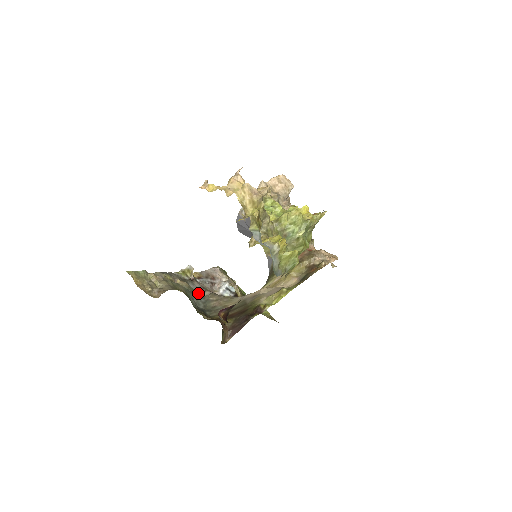
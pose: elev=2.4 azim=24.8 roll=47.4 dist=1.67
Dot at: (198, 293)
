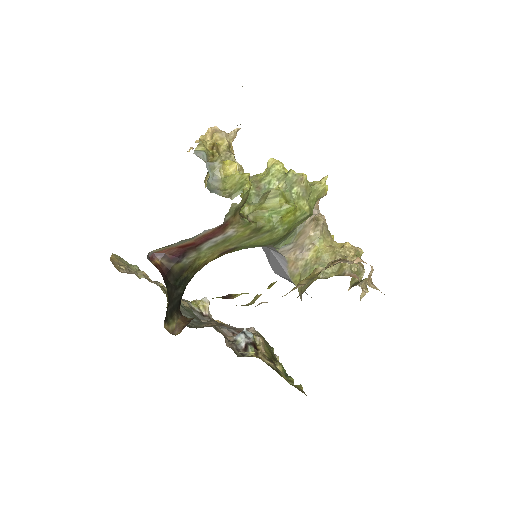
Dot at: (196, 316)
